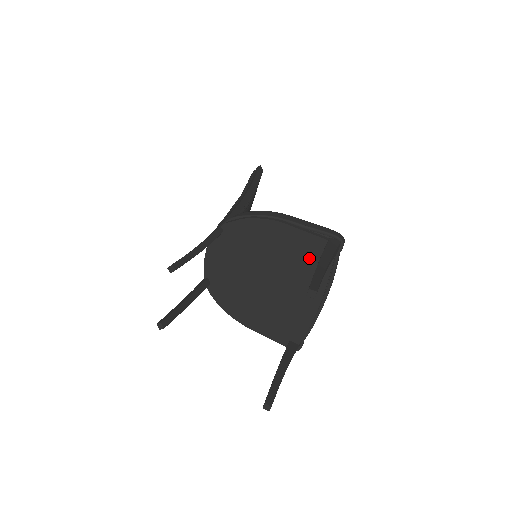
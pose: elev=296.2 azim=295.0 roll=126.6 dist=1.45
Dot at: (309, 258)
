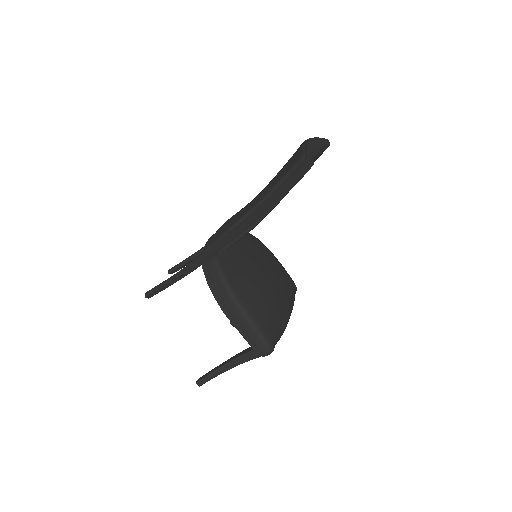
Dot at: occluded
